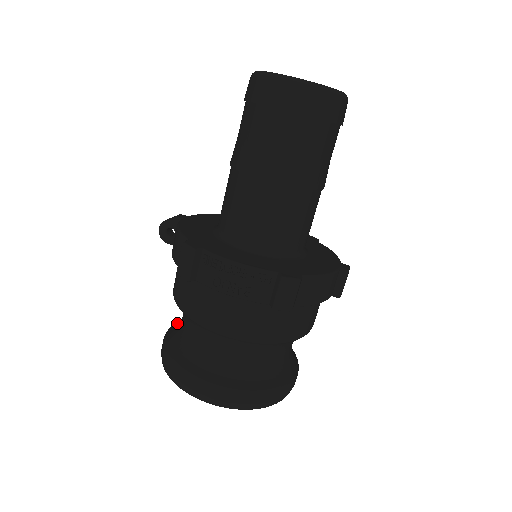
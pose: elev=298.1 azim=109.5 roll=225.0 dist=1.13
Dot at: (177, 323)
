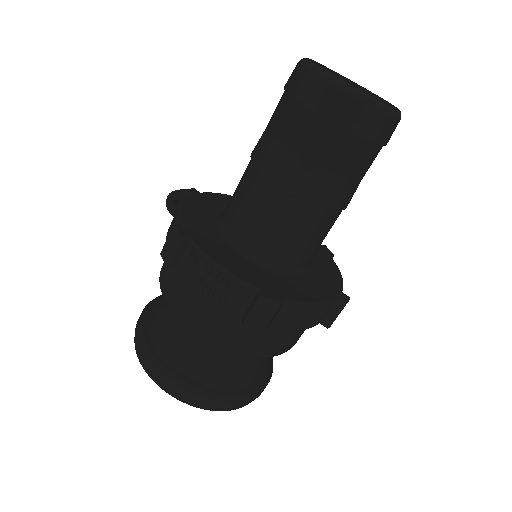
Dot at: occluded
